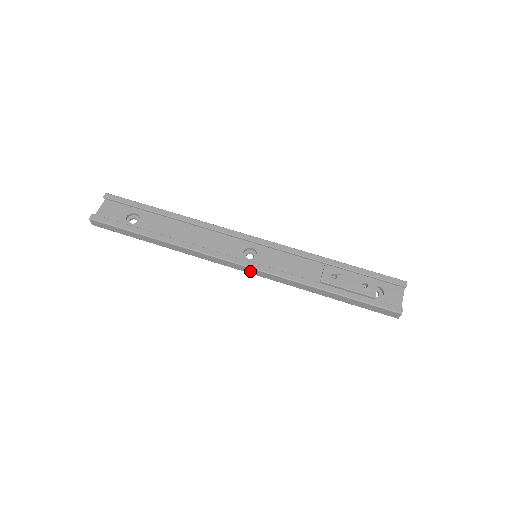
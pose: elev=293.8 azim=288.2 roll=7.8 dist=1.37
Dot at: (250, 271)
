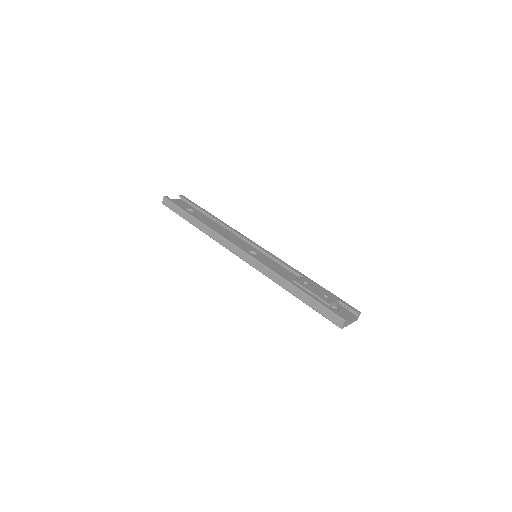
Dot at: (246, 259)
